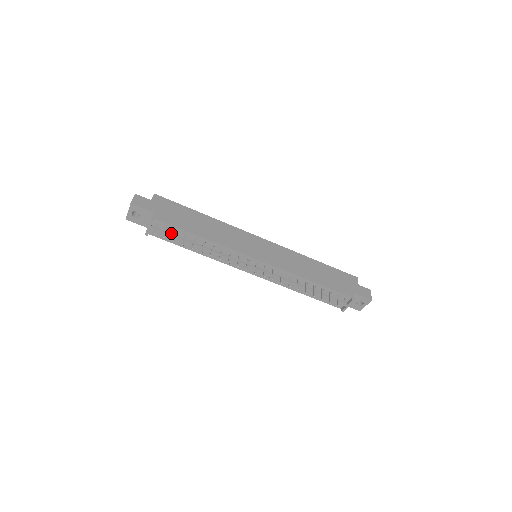
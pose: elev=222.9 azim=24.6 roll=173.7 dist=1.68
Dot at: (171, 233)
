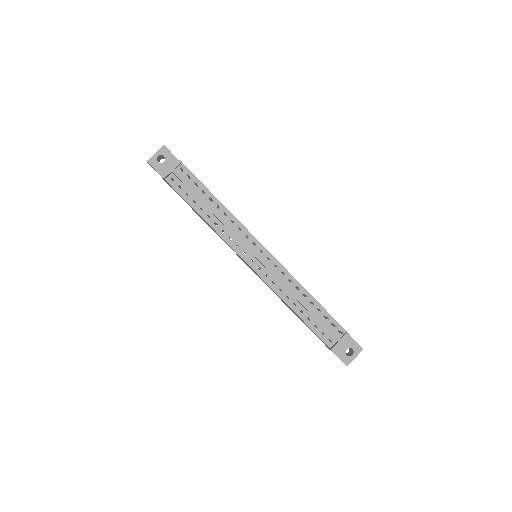
Dot at: (190, 185)
